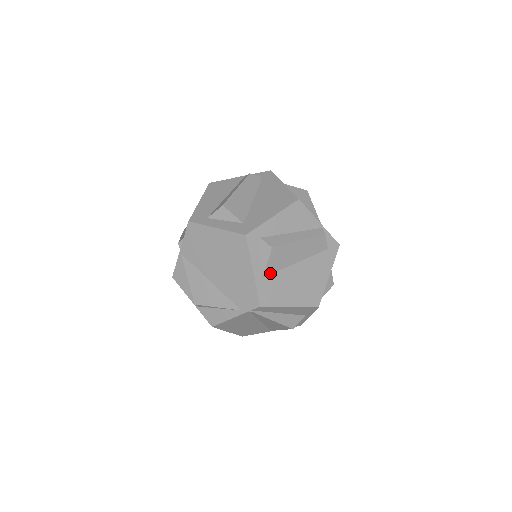
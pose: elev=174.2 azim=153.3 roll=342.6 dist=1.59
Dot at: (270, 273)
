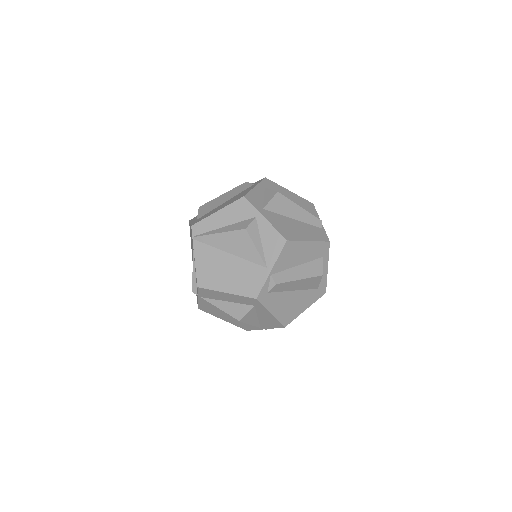
Dot at: occluded
